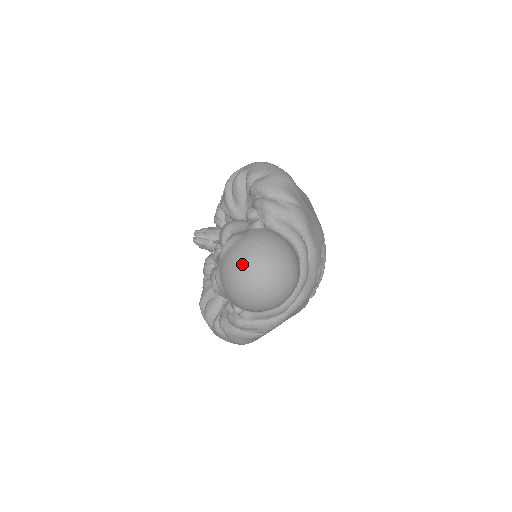
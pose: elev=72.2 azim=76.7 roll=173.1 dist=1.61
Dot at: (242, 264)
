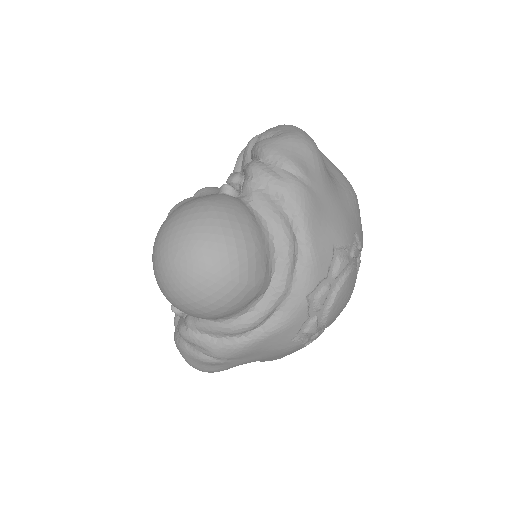
Dot at: (168, 230)
